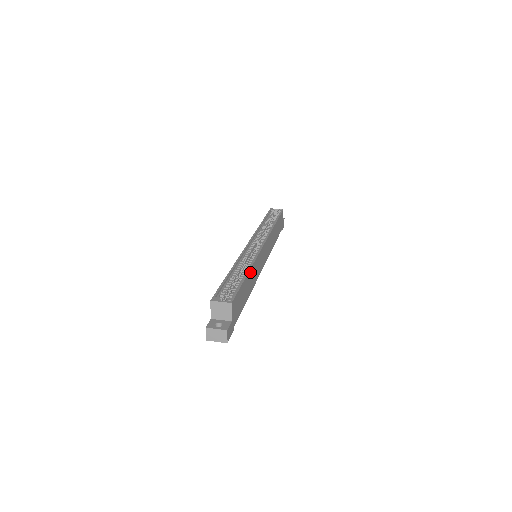
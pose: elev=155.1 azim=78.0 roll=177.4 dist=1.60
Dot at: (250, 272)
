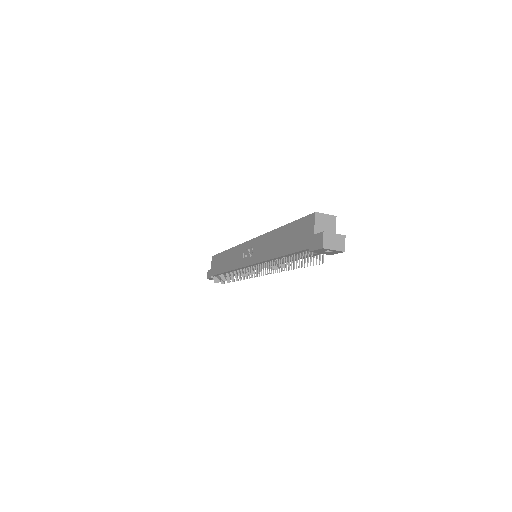
Dot at: occluded
